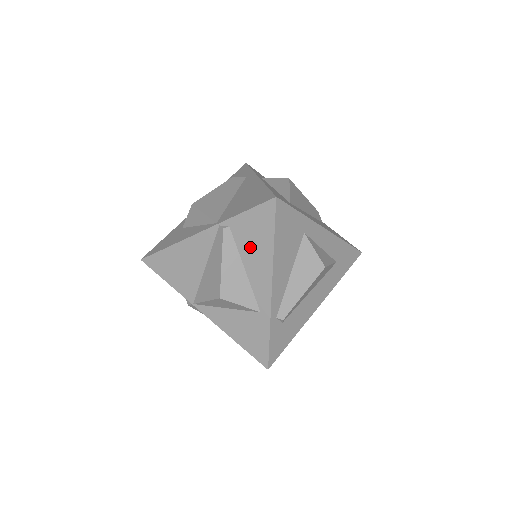
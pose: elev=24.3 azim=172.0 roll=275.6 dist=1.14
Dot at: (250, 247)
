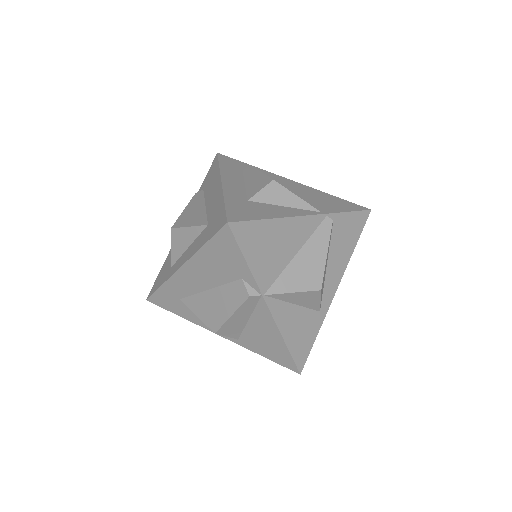
Dot at: (339, 245)
